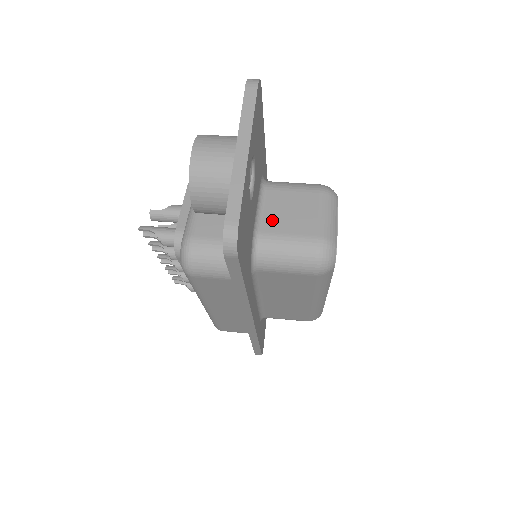
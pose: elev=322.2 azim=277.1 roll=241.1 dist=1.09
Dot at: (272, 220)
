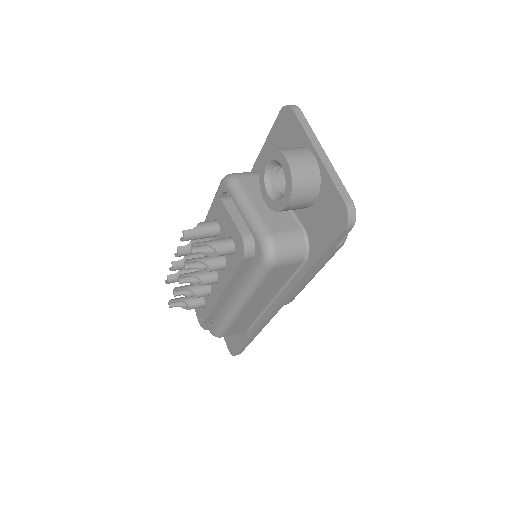
Dot at: occluded
